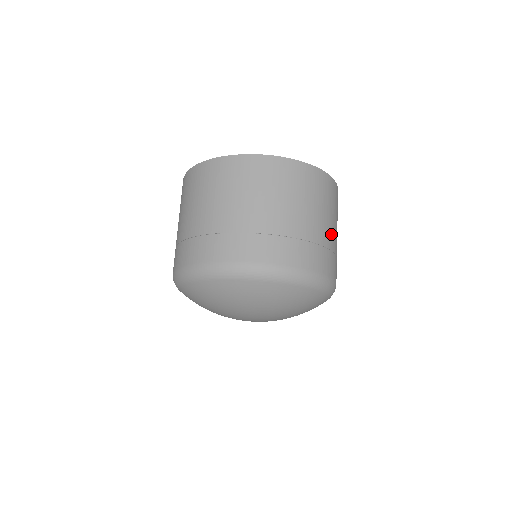
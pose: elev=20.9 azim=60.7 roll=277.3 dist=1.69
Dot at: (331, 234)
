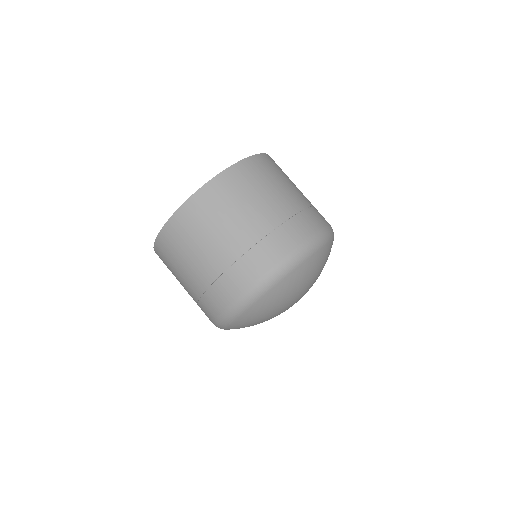
Dot at: occluded
